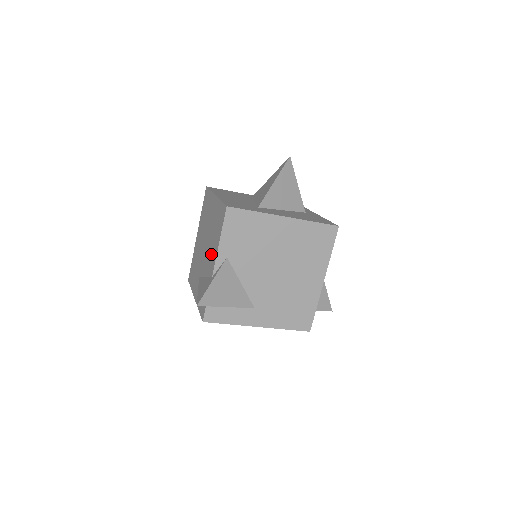
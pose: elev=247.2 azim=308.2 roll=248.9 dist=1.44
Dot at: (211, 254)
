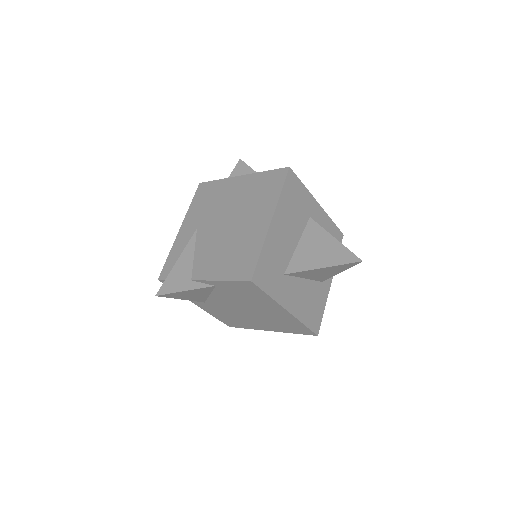
Dot at: (212, 259)
